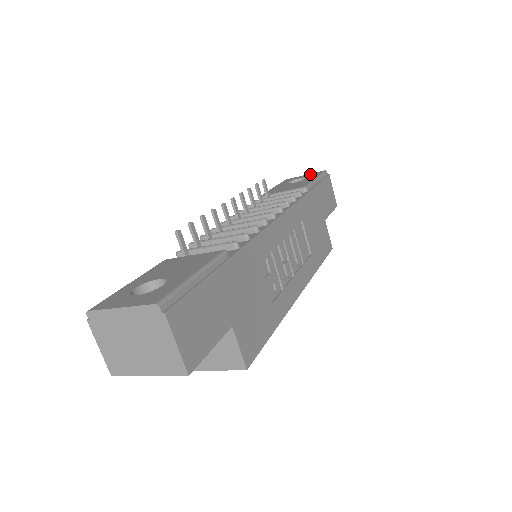
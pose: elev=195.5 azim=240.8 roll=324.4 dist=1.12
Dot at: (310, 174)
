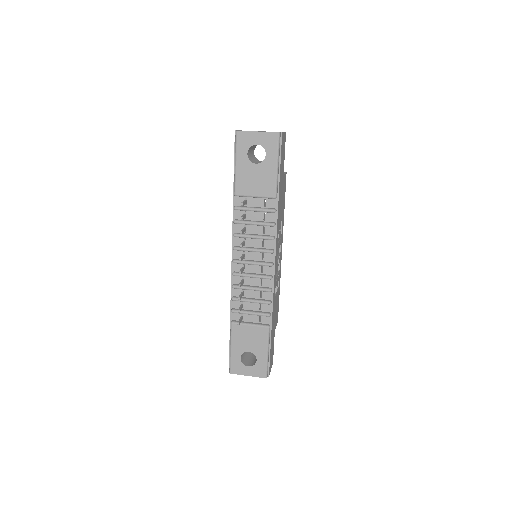
Dot at: (264, 137)
